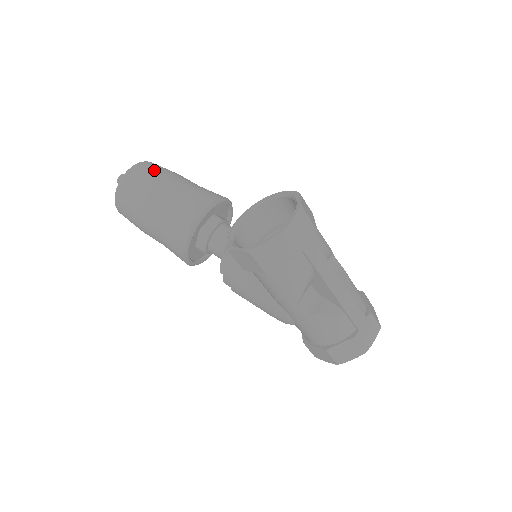
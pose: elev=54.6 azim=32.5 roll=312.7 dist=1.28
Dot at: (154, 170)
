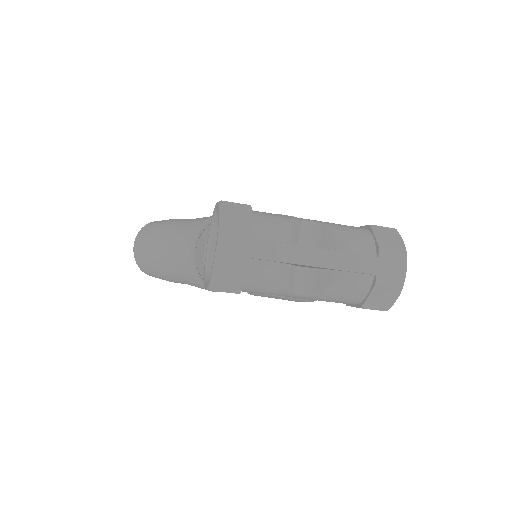
Dot at: (148, 234)
